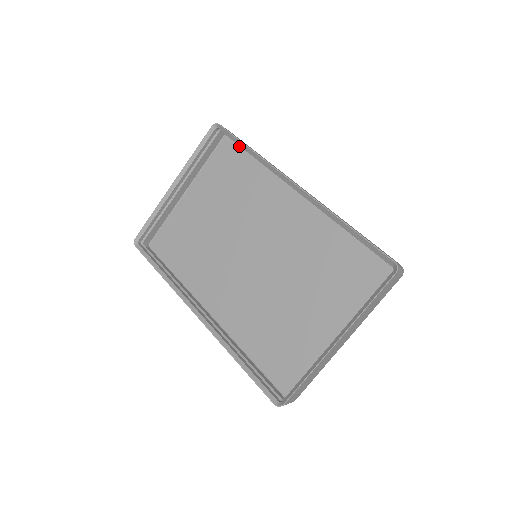
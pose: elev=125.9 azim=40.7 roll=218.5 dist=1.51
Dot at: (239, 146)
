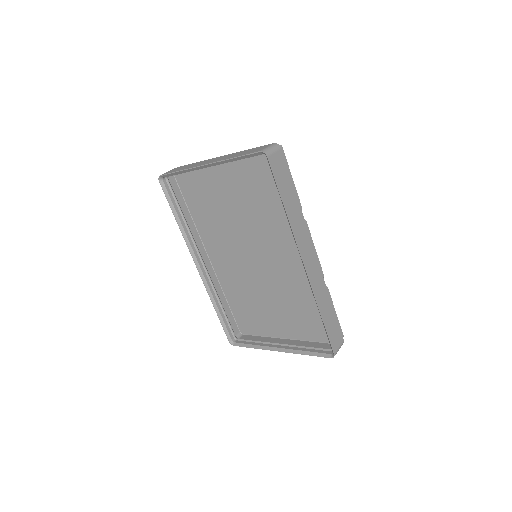
Dot at: occluded
